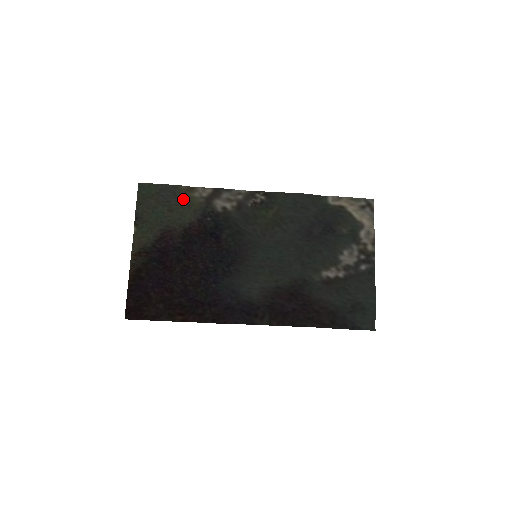
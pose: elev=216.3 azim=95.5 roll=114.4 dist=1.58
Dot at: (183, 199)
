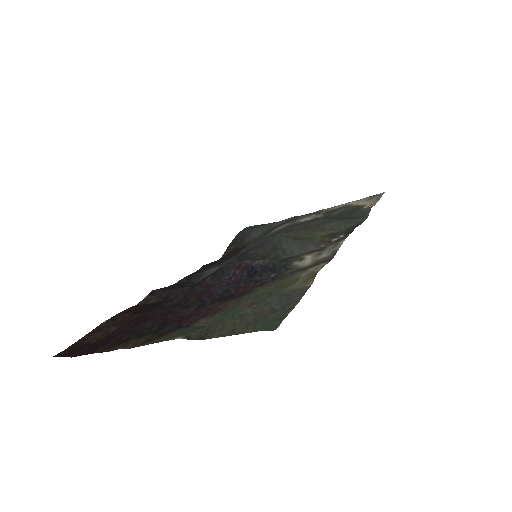
Dot at: (286, 289)
